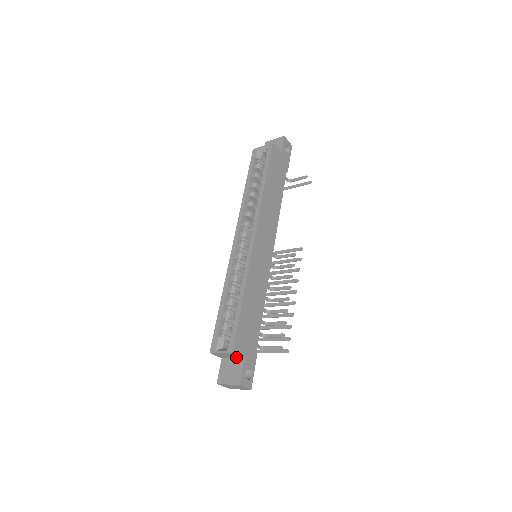
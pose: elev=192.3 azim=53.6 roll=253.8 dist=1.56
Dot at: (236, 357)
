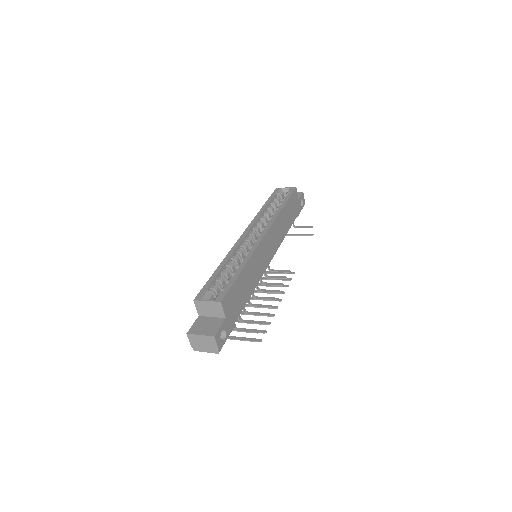
Dot at: (218, 314)
